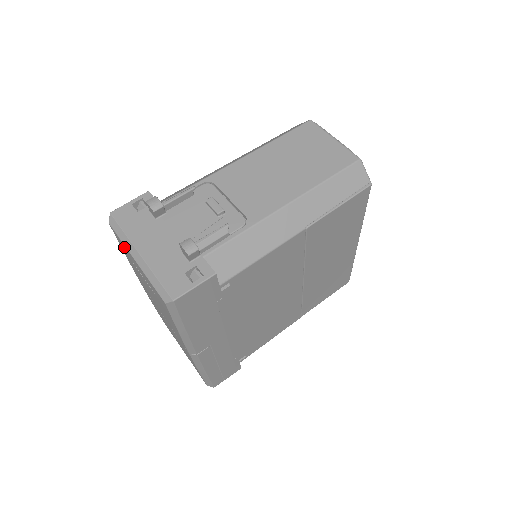
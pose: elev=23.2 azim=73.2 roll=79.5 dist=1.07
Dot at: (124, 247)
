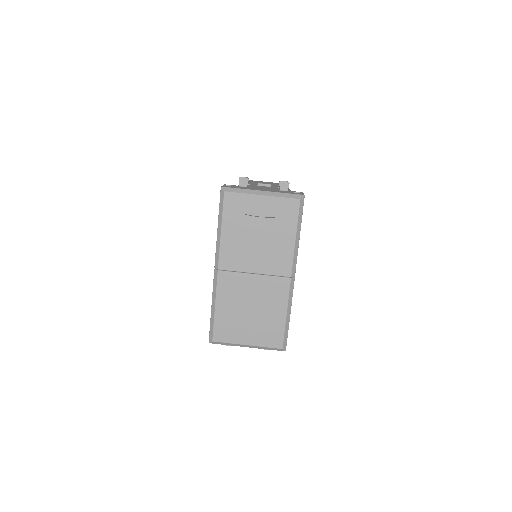
Dot at: (242, 200)
